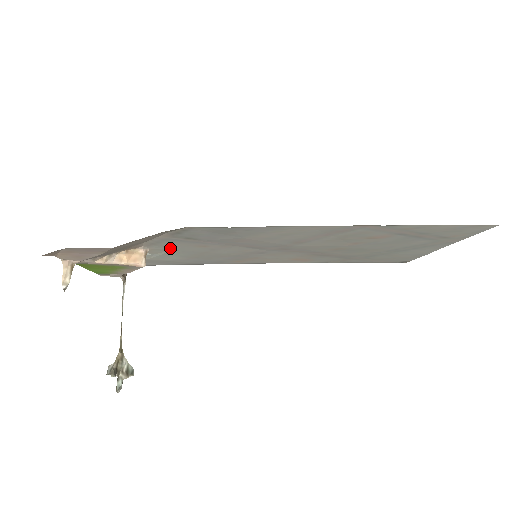
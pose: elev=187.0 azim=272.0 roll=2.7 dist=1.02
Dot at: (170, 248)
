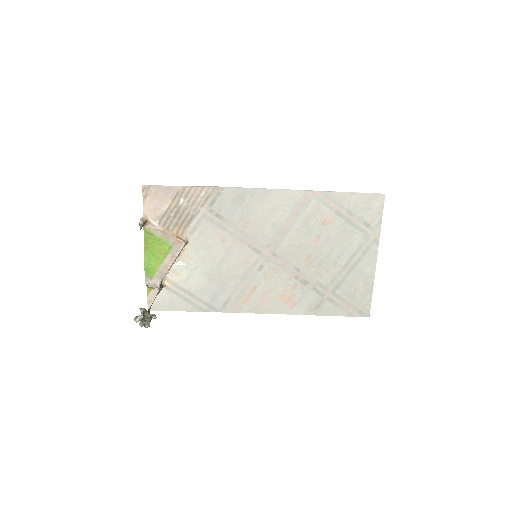
Dot at: (202, 243)
